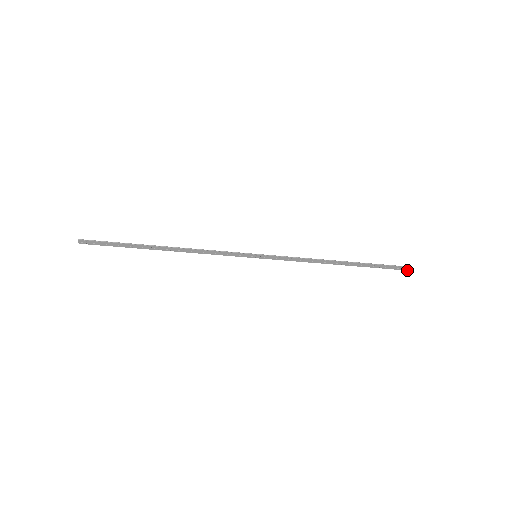
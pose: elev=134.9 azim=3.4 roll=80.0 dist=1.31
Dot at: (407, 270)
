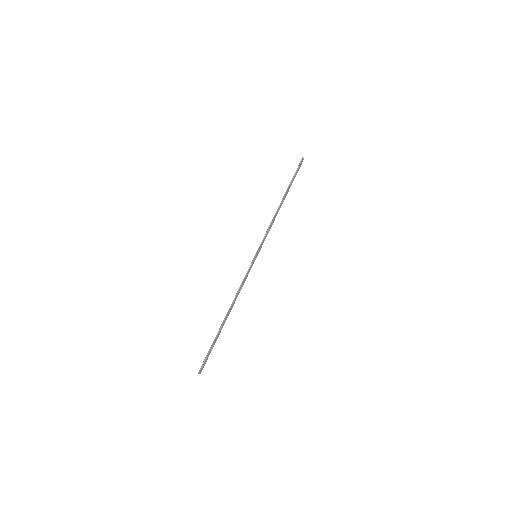
Dot at: occluded
